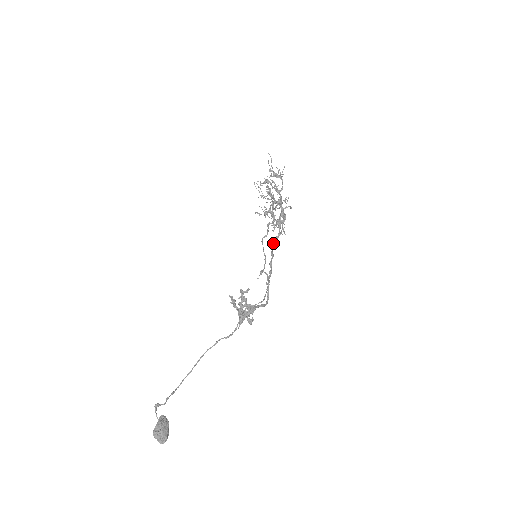
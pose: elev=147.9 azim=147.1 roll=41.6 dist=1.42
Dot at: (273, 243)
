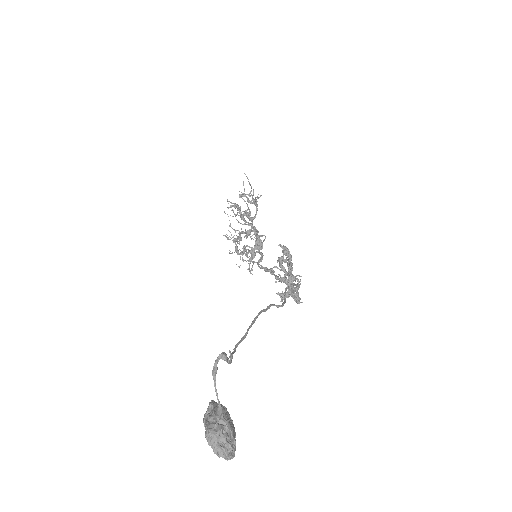
Dot at: (258, 262)
